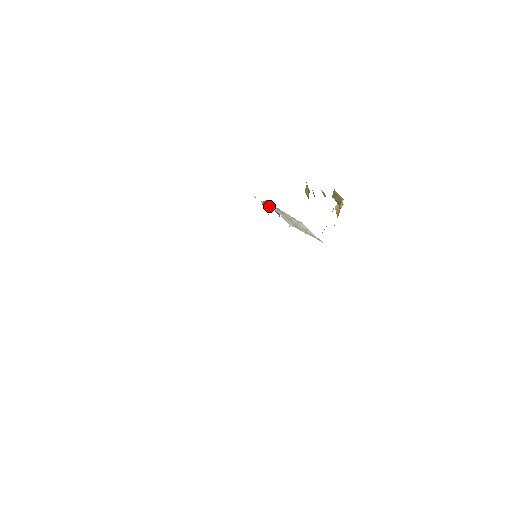
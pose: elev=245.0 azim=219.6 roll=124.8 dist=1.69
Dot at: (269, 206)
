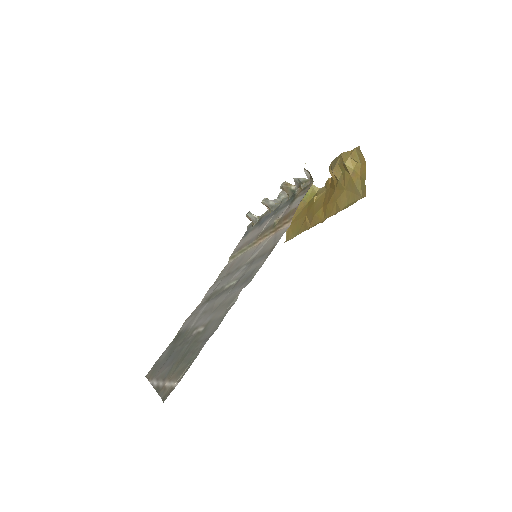
Dot at: (294, 187)
